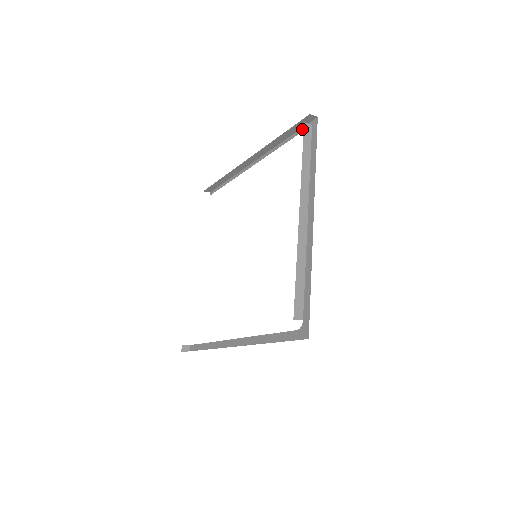
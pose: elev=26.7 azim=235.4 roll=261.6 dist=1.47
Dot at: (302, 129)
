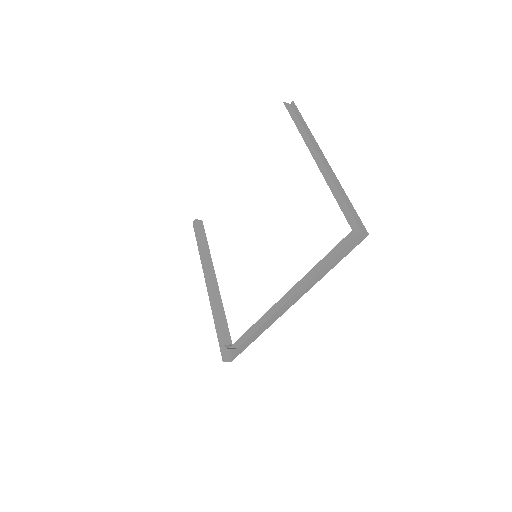
Dot at: (357, 217)
